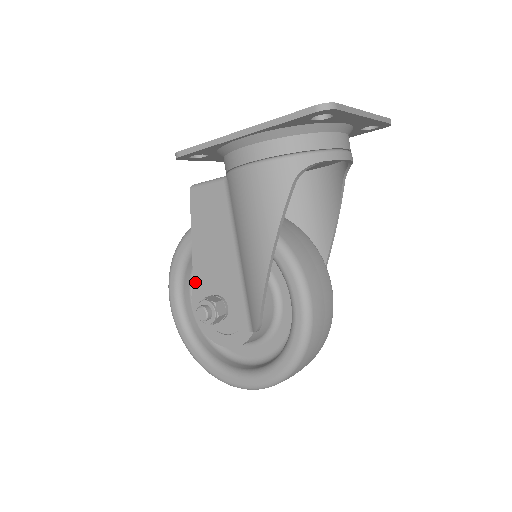
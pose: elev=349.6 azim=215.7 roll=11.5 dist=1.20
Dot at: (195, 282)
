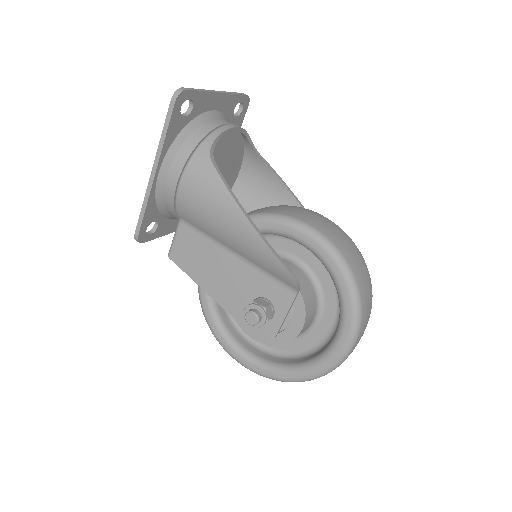
Dot at: (232, 314)
